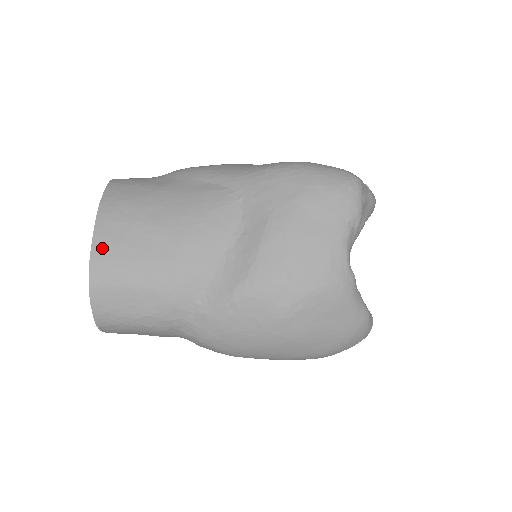
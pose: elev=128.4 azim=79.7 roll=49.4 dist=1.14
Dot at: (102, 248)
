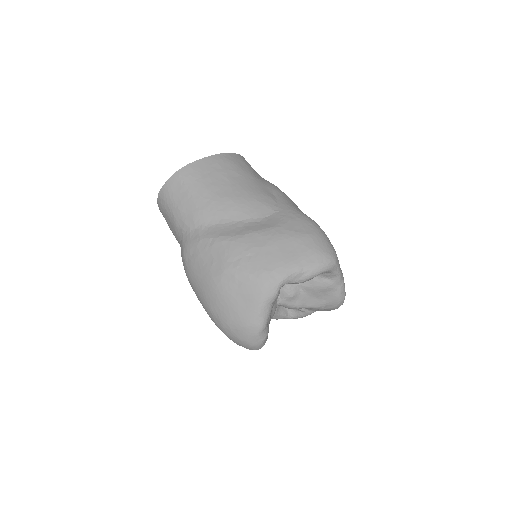
Dot at: (200, 165)
